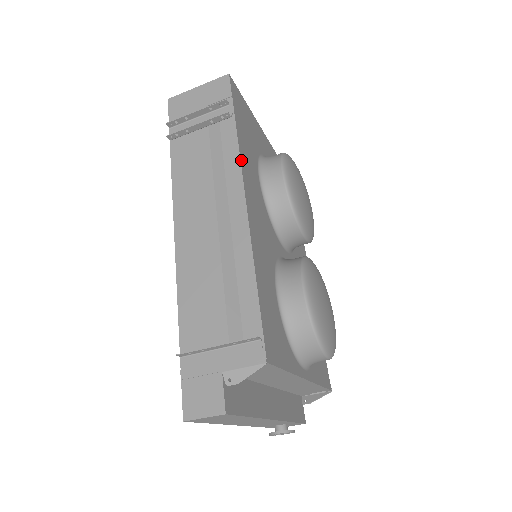
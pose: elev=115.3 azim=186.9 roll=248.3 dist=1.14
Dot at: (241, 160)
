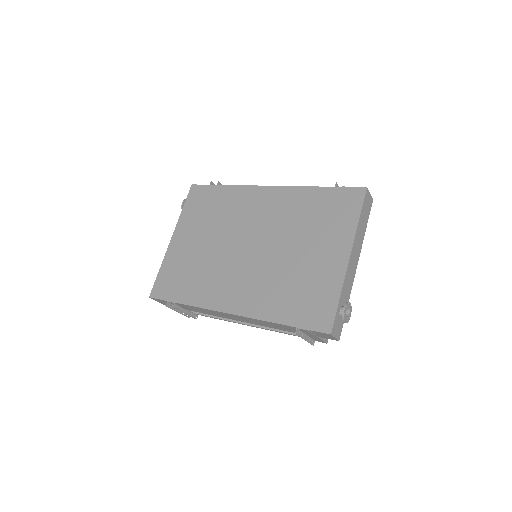
Dot at: occluded
